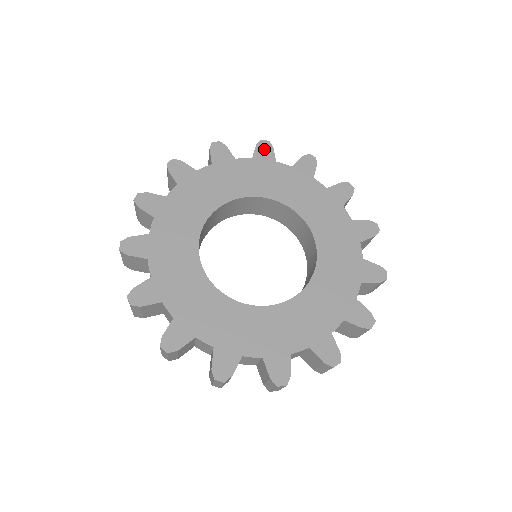
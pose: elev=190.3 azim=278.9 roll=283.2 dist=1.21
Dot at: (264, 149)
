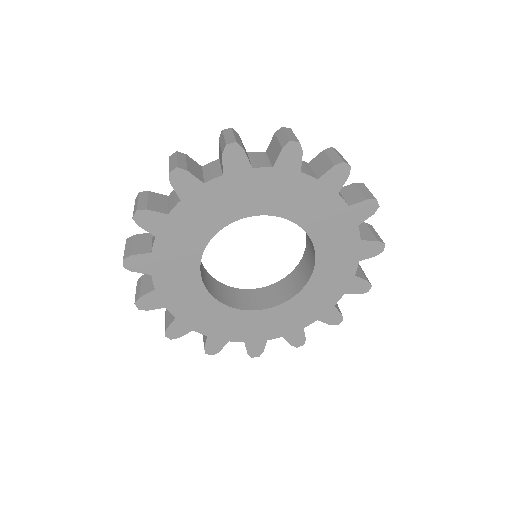
Dot at: (290, 155)
